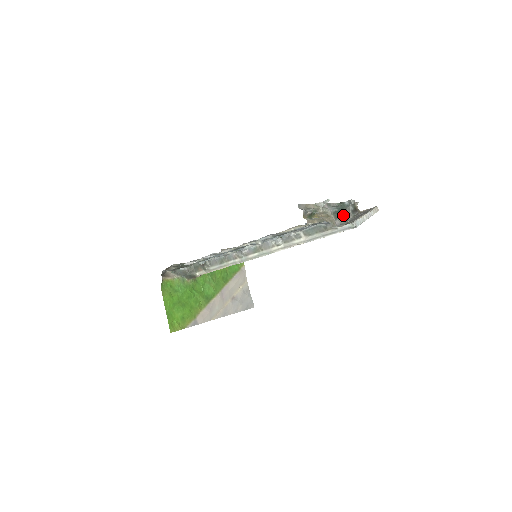
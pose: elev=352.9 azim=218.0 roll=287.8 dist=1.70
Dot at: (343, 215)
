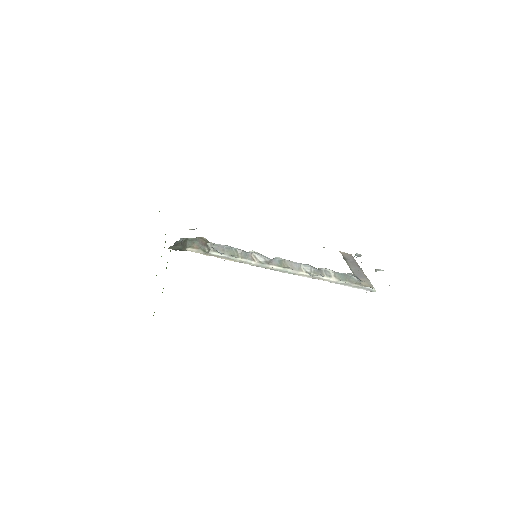
Dot at: occluded
